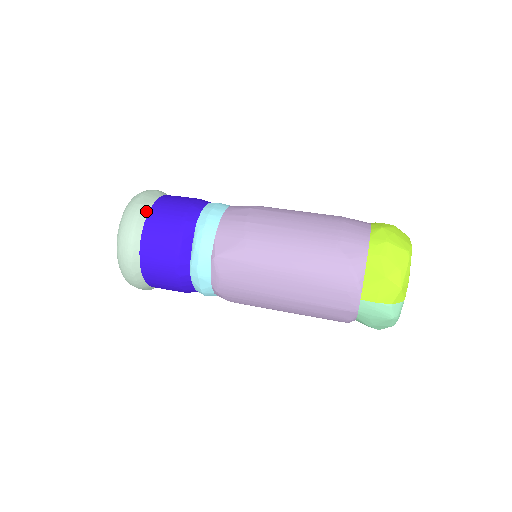
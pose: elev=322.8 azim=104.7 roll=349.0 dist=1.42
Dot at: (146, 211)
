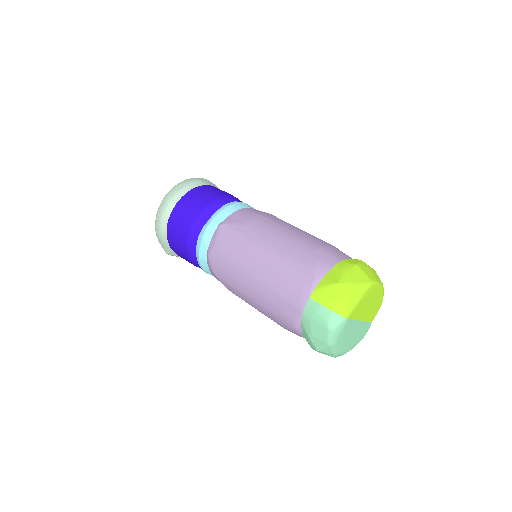
Dot at: (199, 184)
